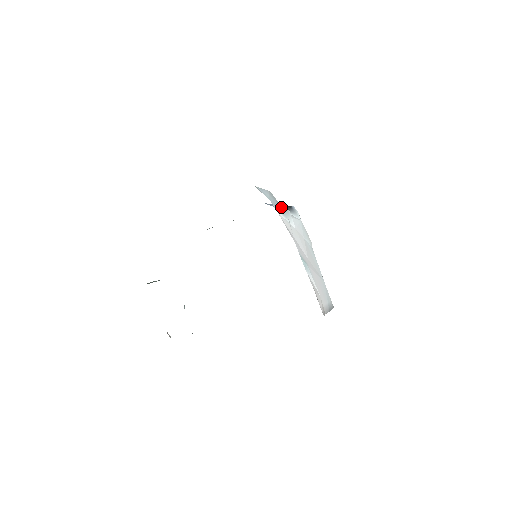
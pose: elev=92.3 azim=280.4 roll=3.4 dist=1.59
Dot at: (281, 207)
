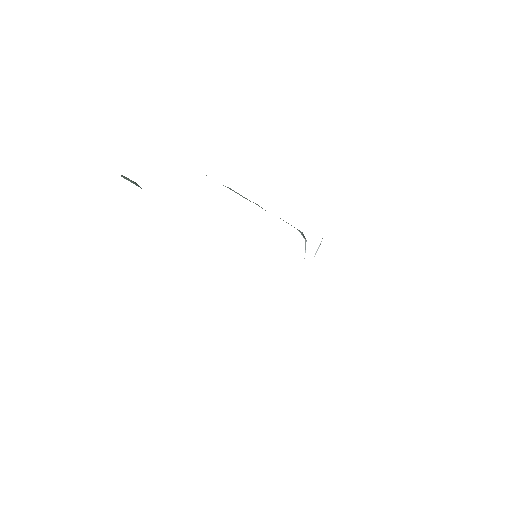
Dot at: occluded
